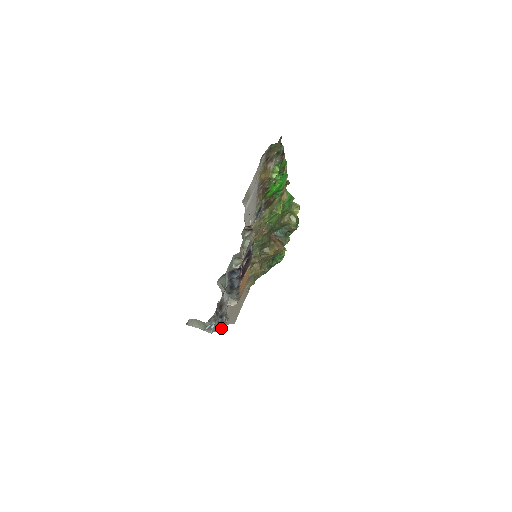
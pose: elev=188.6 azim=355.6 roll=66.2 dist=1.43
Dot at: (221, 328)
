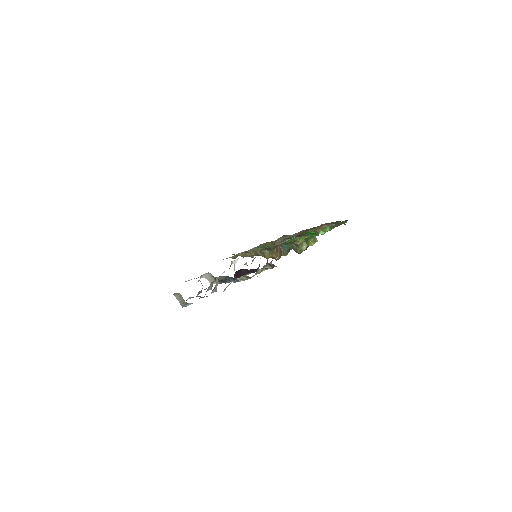
Dot at: (190, 298)
